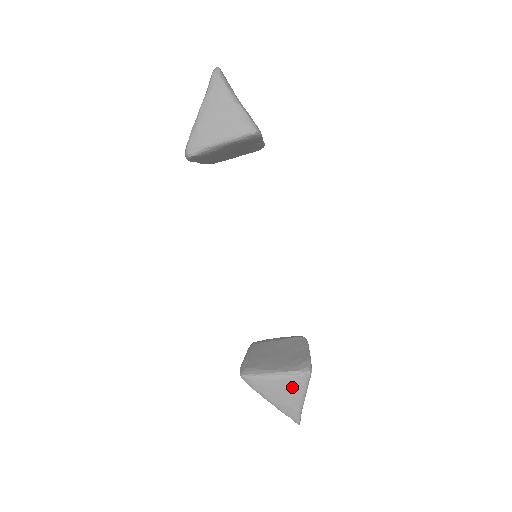
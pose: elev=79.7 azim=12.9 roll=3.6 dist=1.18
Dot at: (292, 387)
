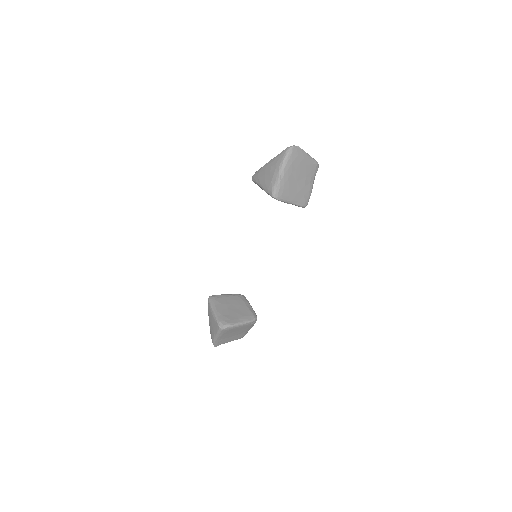
Dot at: (214, 325)
